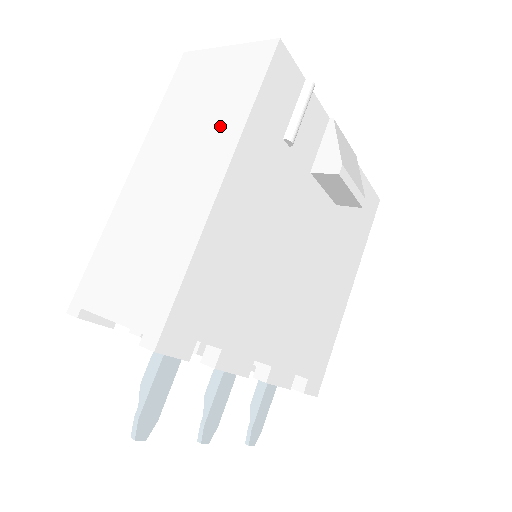
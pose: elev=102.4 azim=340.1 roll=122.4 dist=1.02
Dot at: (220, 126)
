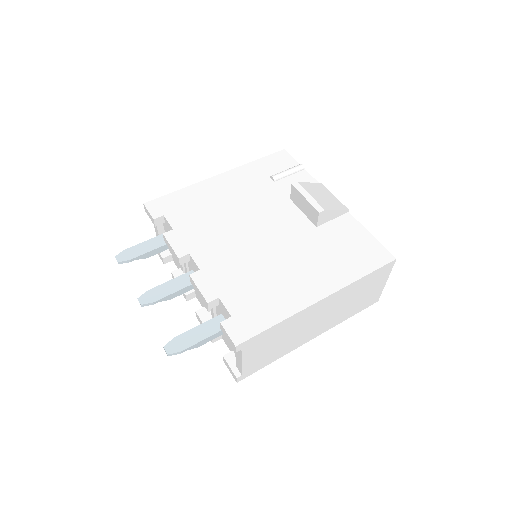
Dot at: occluded
